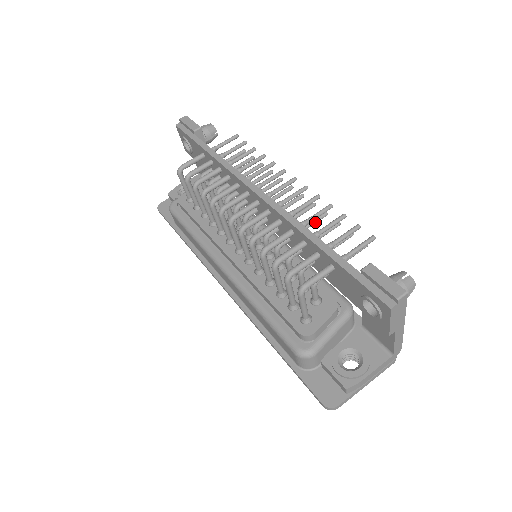
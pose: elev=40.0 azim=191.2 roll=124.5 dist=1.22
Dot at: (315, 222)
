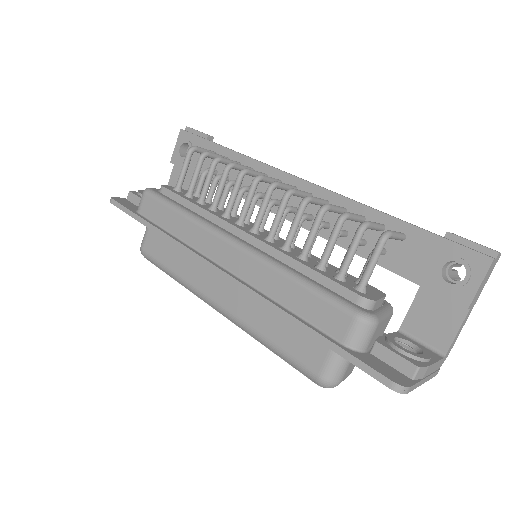
Dot at: occluded
